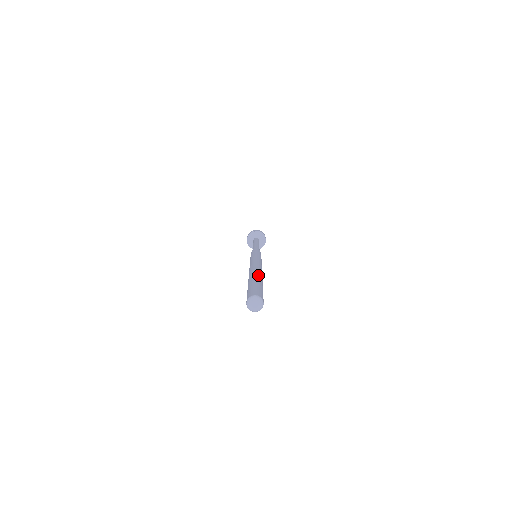
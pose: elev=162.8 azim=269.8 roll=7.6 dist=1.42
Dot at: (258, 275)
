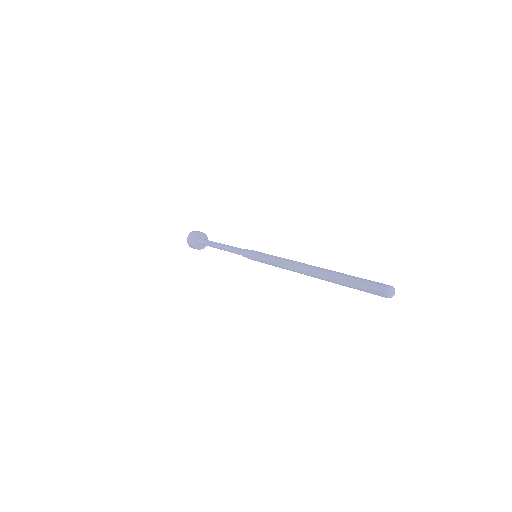
Dot at: occluded
